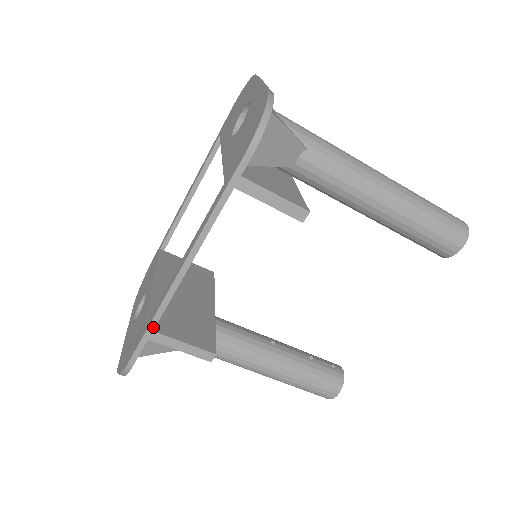
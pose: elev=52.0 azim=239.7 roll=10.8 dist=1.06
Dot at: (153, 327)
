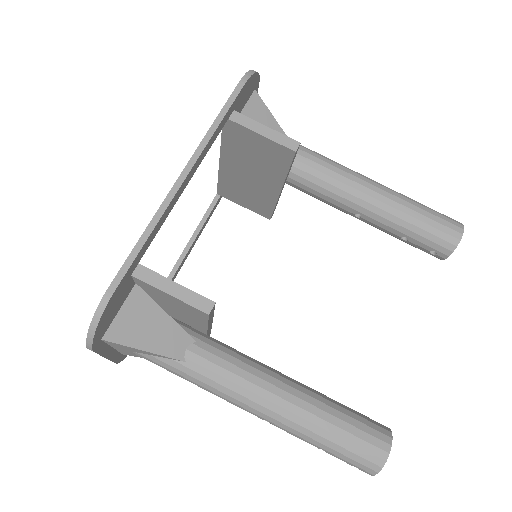
Dot at: (144, 240)
